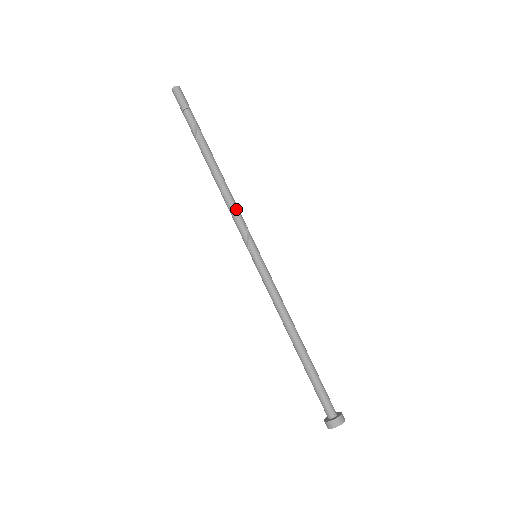
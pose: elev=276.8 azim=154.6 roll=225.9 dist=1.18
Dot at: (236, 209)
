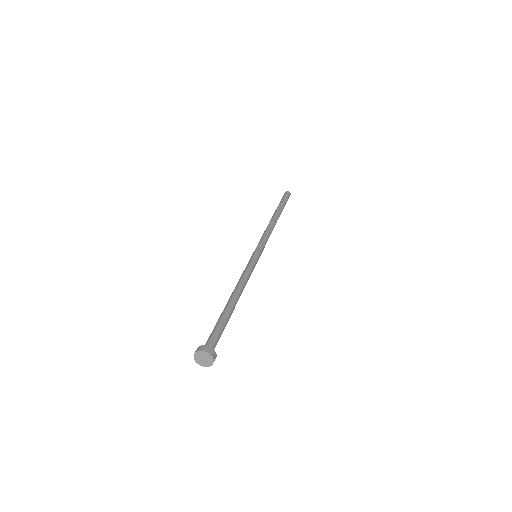
Dot at: (267, 233)
